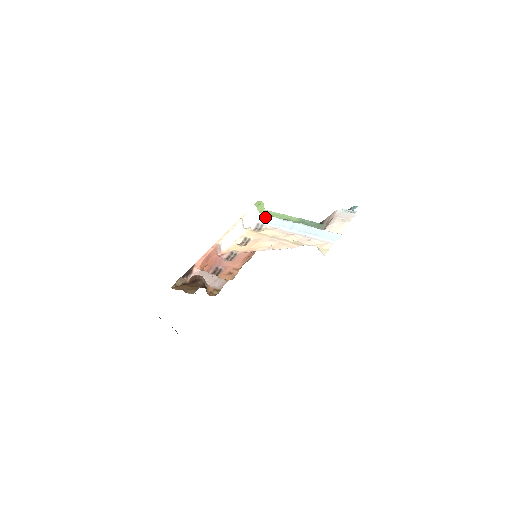
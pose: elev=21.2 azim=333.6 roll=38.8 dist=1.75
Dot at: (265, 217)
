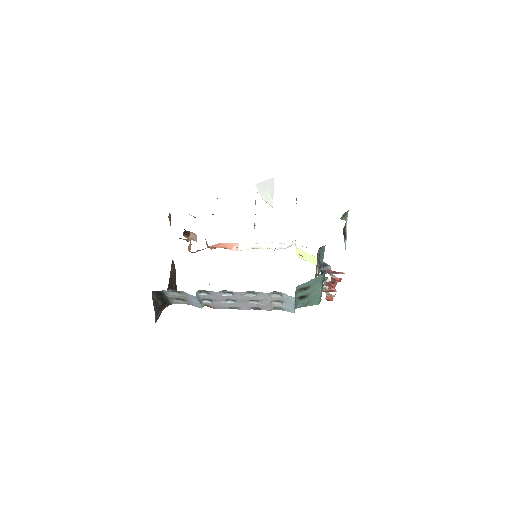
Dot at: occluded
